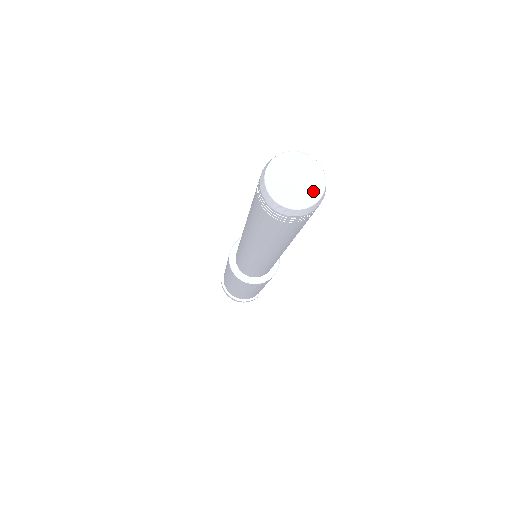
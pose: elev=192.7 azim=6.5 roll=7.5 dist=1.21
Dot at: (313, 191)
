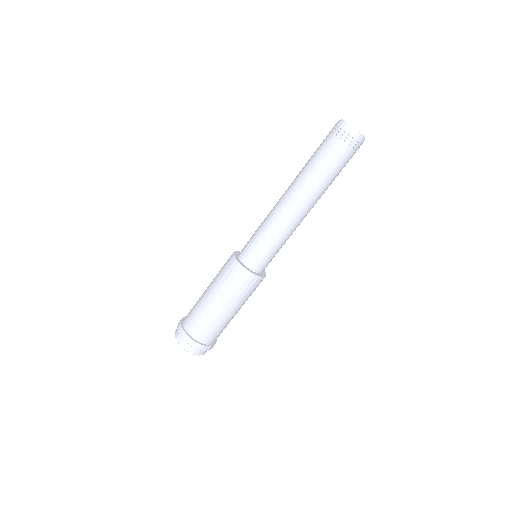
Dot at: (359, 131)
